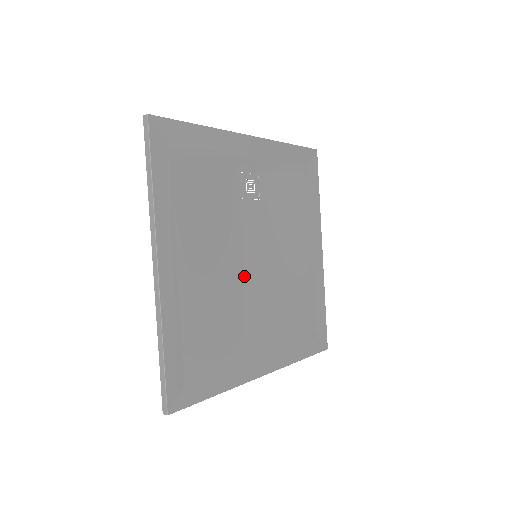
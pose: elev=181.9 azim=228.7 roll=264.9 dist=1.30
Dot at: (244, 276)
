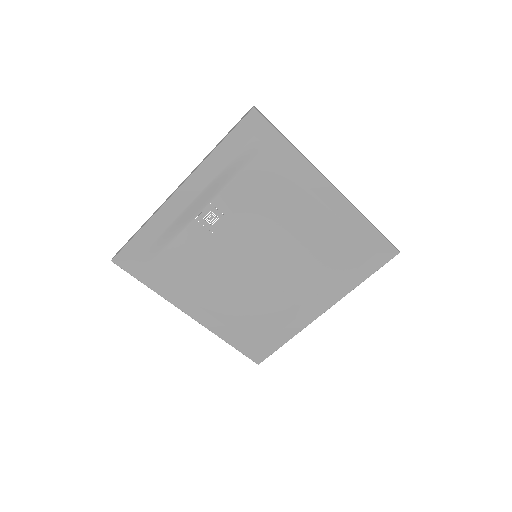
Dot at: (256, 274)
